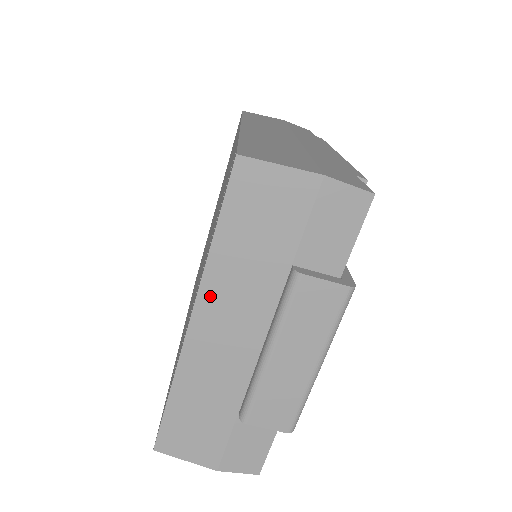
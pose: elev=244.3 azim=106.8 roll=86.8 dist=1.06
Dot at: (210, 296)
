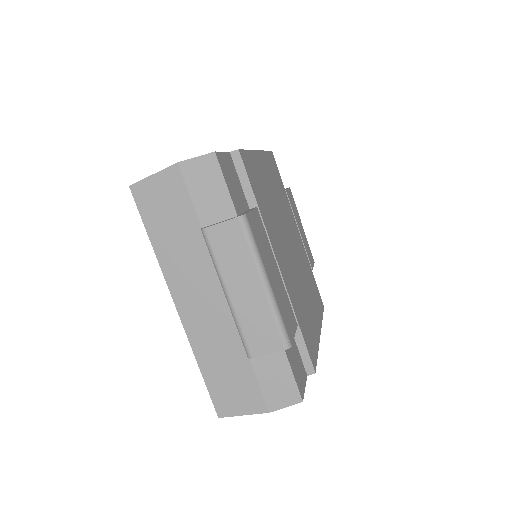
Dot at: (174, 280)
